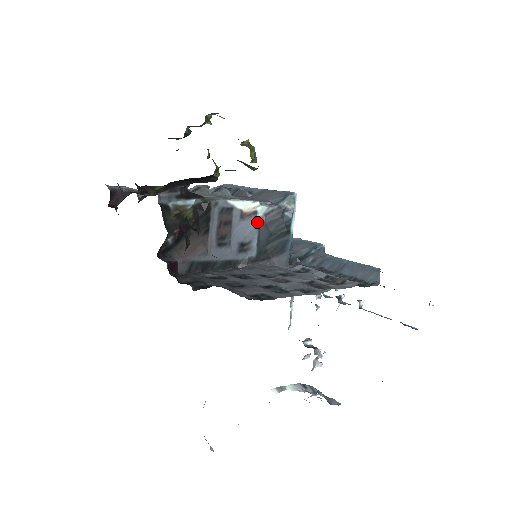
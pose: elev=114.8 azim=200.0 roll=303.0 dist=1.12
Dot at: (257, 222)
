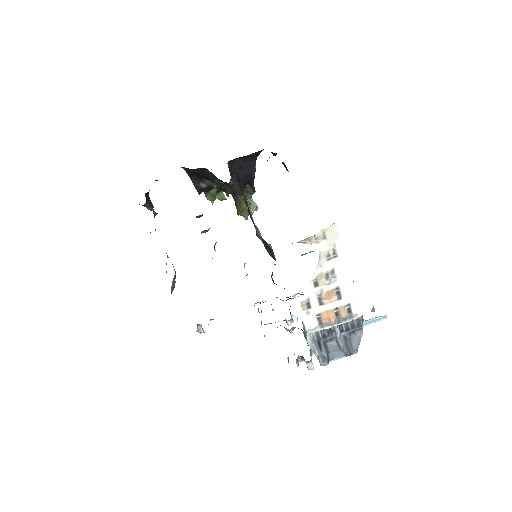
Dot at: (259, 232)
